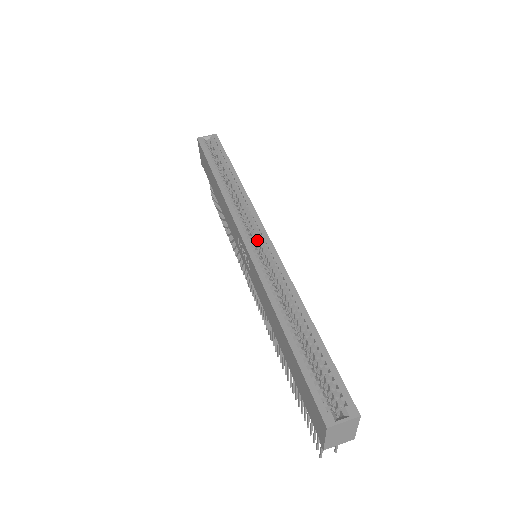
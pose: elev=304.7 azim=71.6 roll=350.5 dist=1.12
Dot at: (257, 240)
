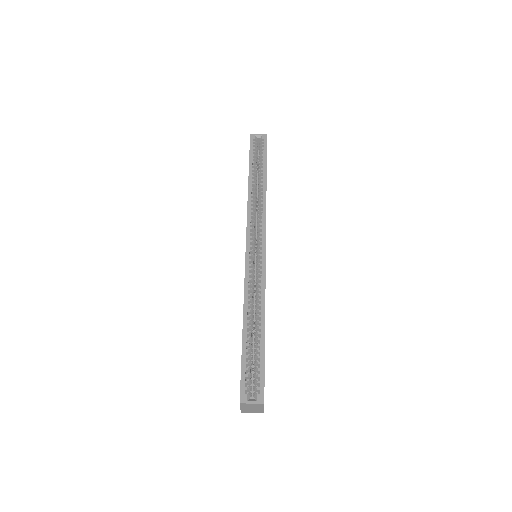
Dot at: (258, 247)
